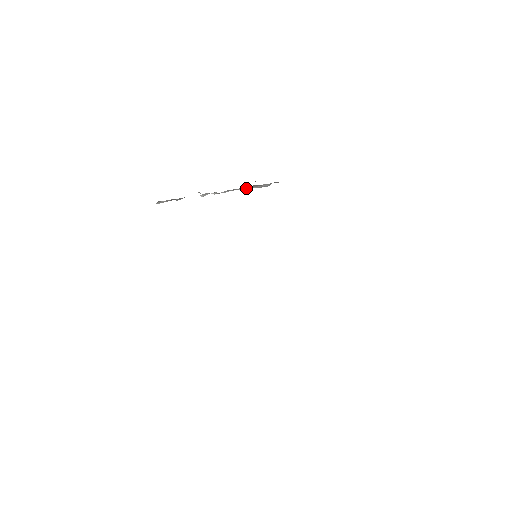
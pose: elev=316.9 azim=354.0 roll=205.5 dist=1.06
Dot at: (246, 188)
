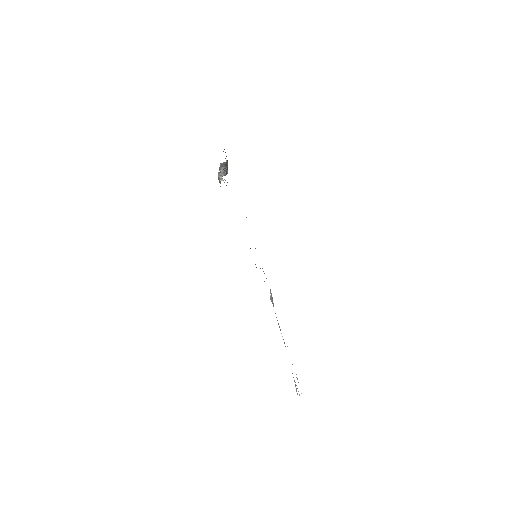
Dot at: occluded
